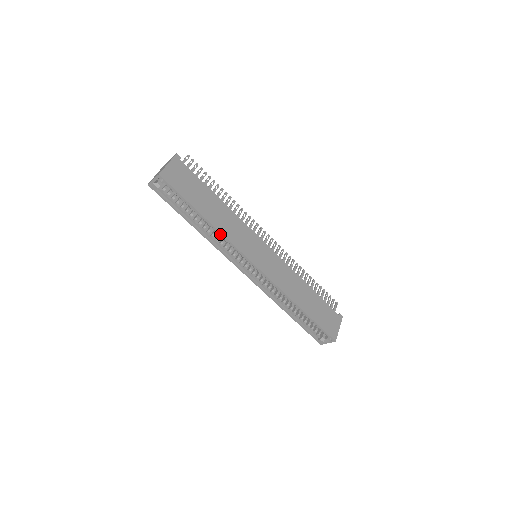
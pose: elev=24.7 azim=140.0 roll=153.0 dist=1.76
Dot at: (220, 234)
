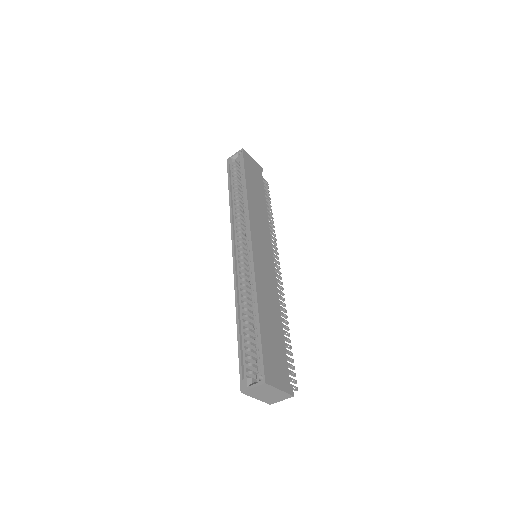
Dot at: (246, 203)
